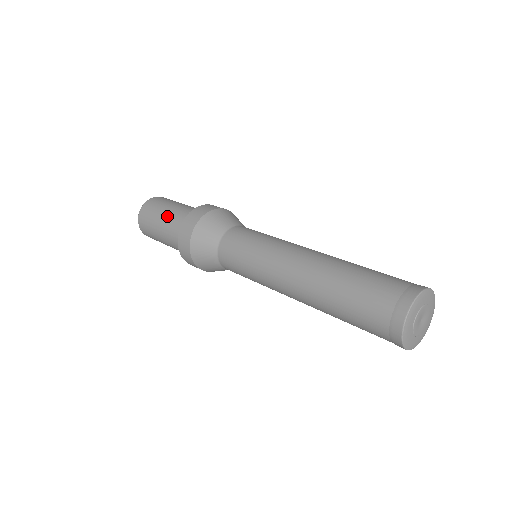
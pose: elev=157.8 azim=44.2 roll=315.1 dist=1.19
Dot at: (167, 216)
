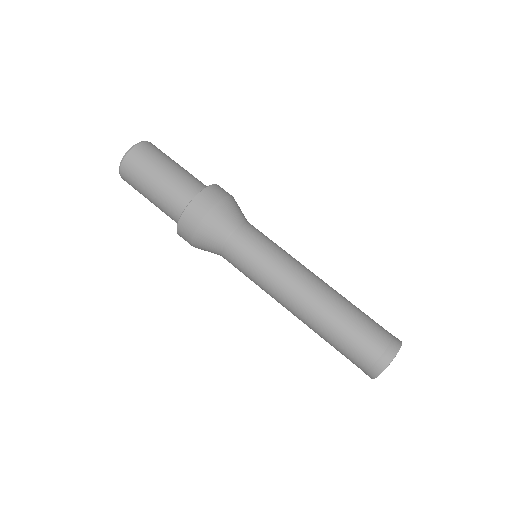
Dot at: (157, 193)
